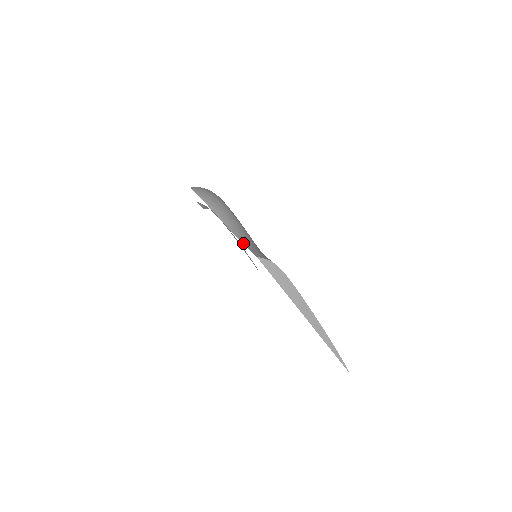
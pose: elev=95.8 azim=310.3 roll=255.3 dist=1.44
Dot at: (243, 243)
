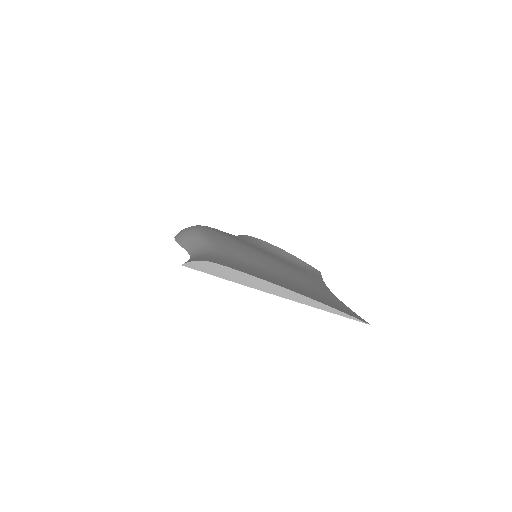
Dot at: (190, 257)
